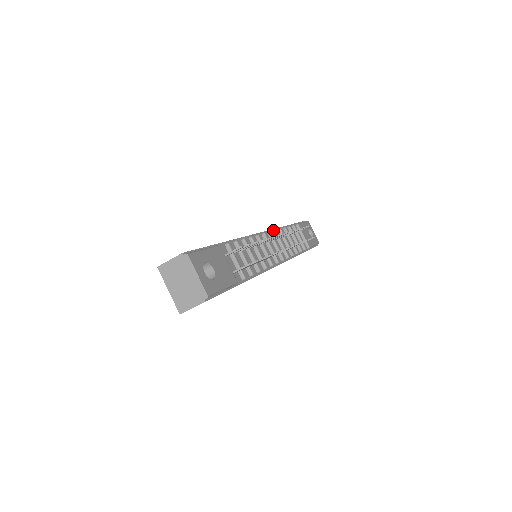
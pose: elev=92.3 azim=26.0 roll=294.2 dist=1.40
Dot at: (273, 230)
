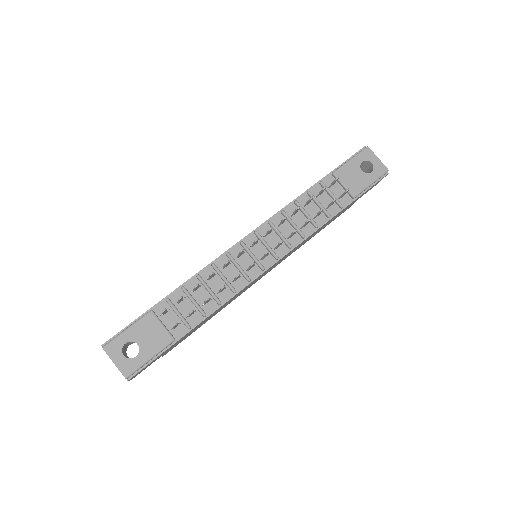
Dot at: (267, 221)
